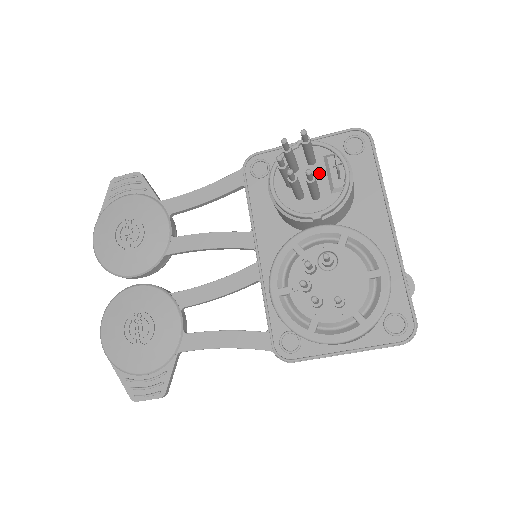
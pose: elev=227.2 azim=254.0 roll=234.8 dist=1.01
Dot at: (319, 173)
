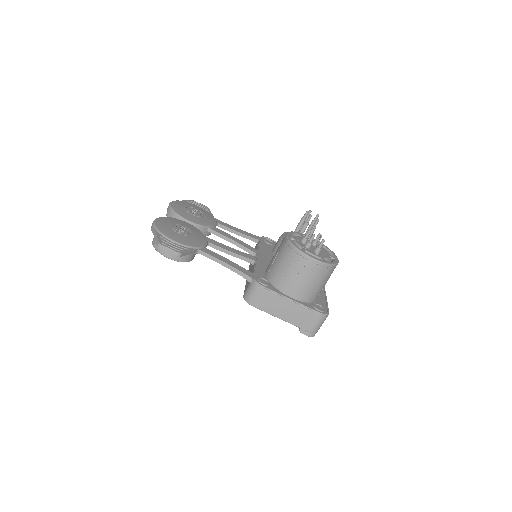
Dot at: occluded
